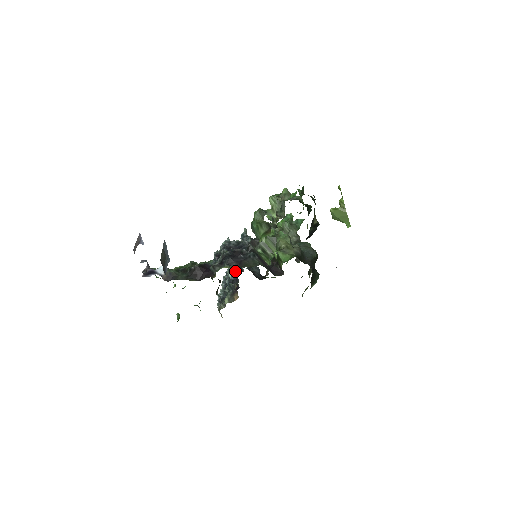
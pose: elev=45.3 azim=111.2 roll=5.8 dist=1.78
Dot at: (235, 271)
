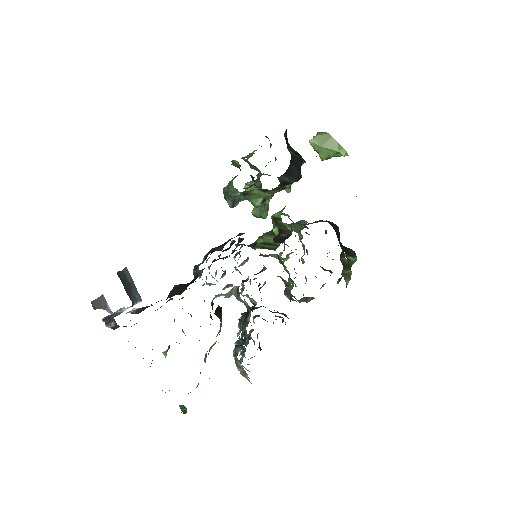
Dot at: (246, 312)
